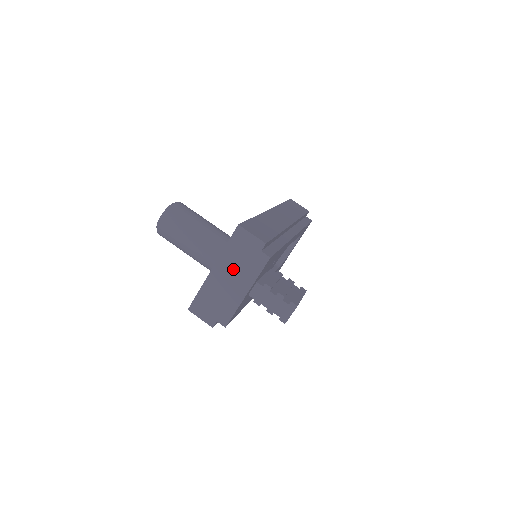
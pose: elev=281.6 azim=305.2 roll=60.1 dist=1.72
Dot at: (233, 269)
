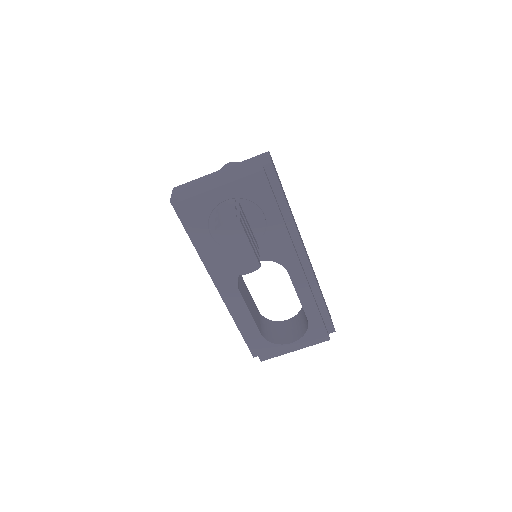
Dot at: (232, 172)
